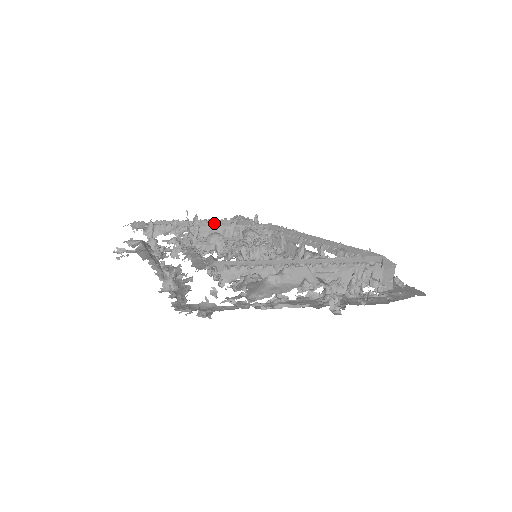
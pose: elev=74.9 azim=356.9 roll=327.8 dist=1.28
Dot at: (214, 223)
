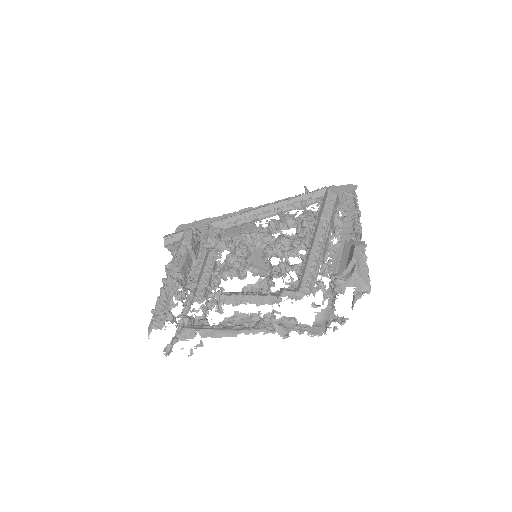
Dot at: (178, 262)
